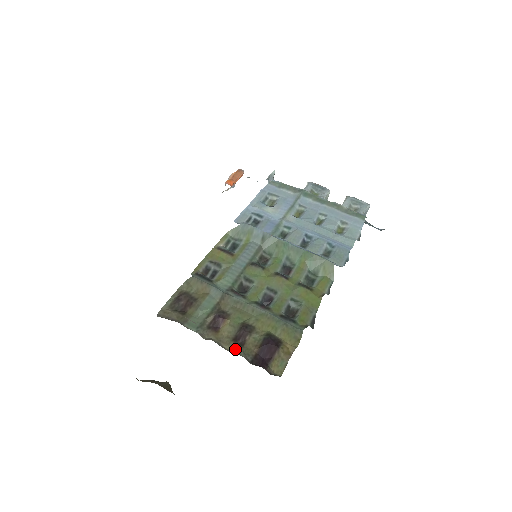
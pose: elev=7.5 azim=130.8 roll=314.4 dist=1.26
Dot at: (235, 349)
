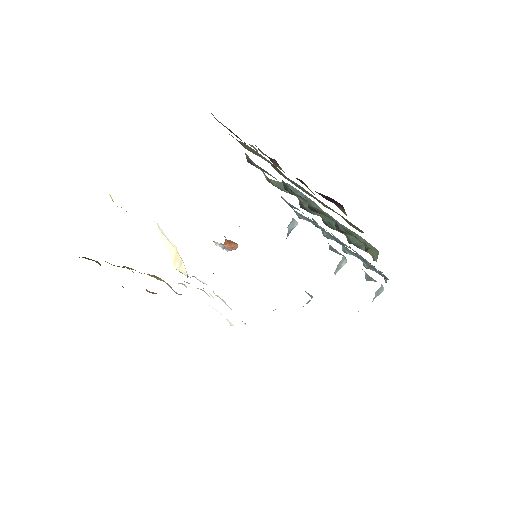
Dot at: occluded
